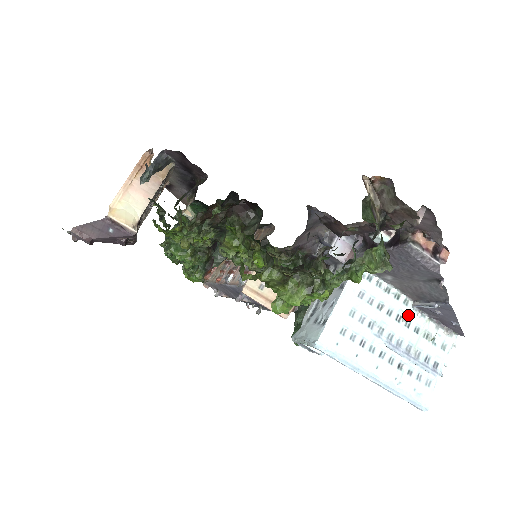
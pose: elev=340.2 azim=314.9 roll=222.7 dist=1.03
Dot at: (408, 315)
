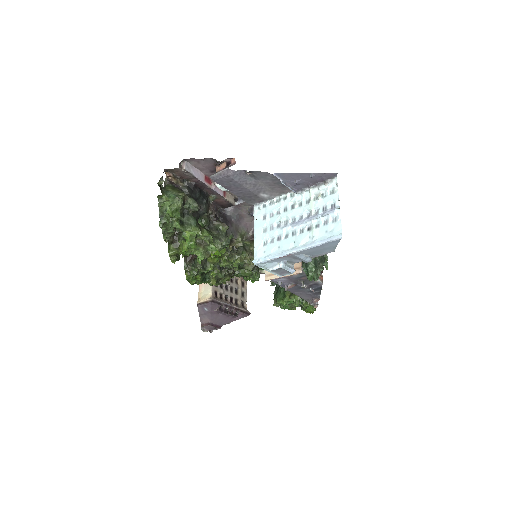
Dot at: (297, 200)
